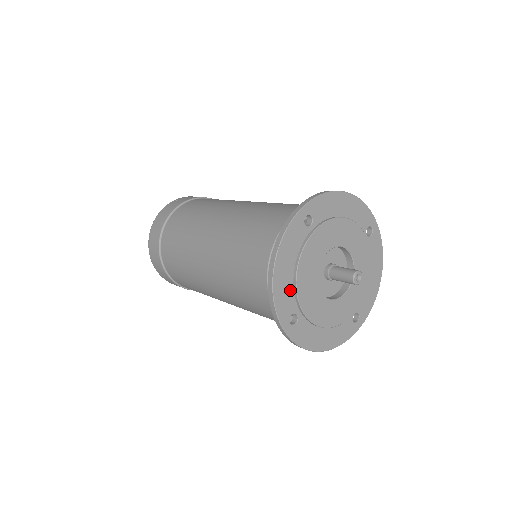
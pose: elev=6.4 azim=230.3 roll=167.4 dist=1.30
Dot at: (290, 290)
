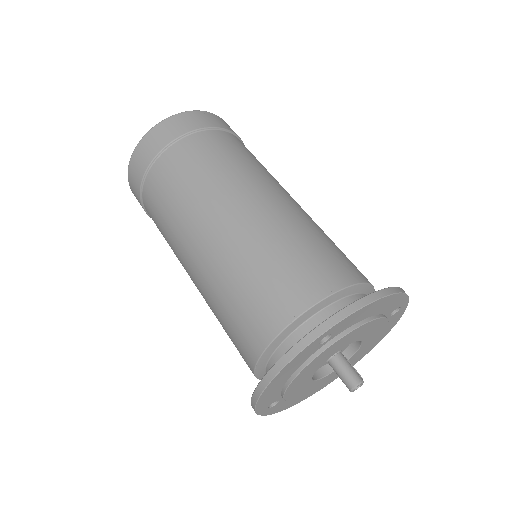
Dot at: (278, 391)
